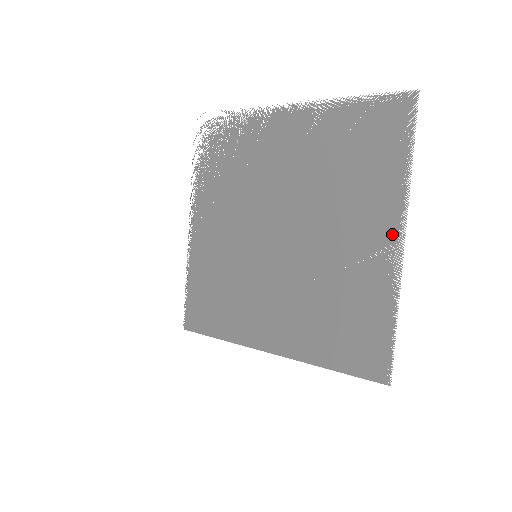
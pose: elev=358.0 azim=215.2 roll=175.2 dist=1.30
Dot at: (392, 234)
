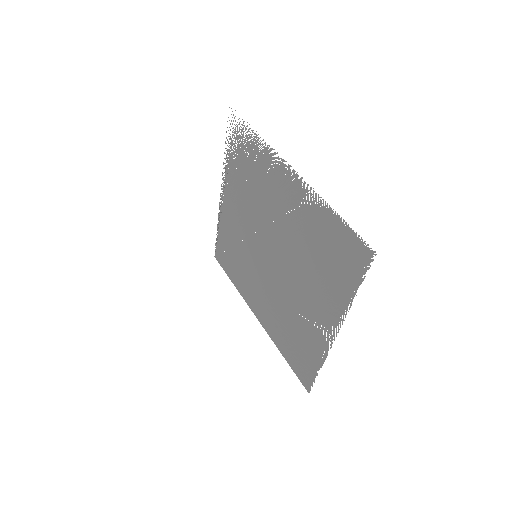
Dot at: (331, 326)
